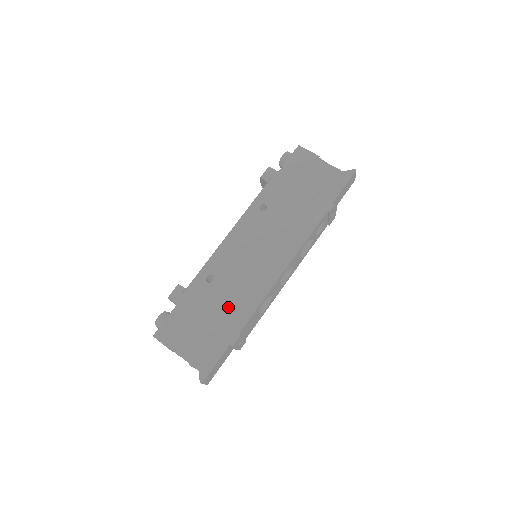
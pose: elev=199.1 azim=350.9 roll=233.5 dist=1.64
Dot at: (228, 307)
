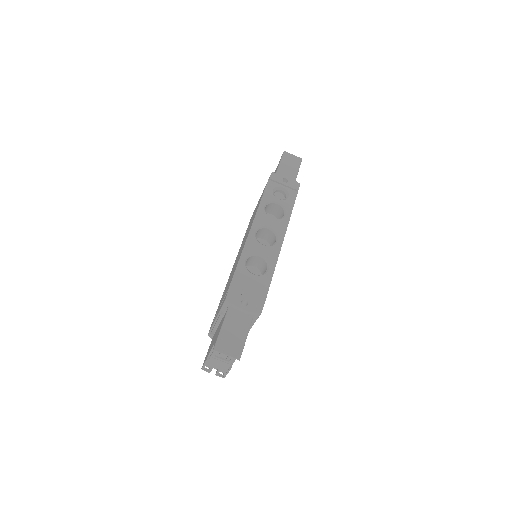
Dot at: occluded
